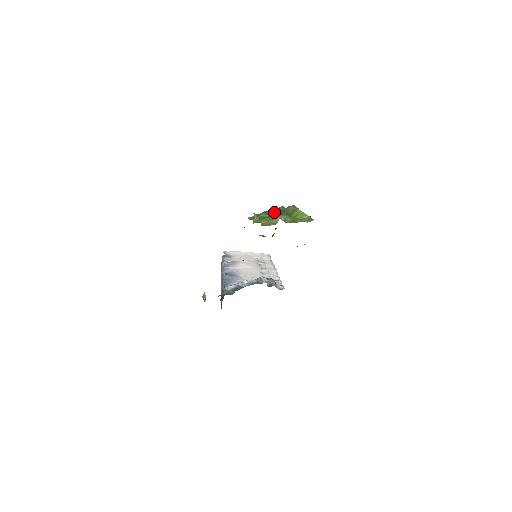
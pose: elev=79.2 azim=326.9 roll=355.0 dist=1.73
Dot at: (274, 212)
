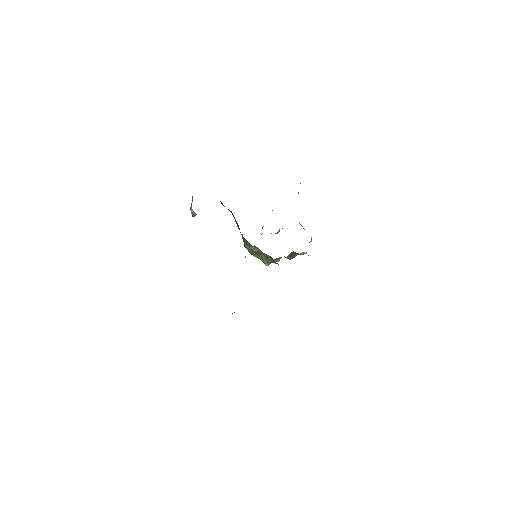
Dot at: occluded
